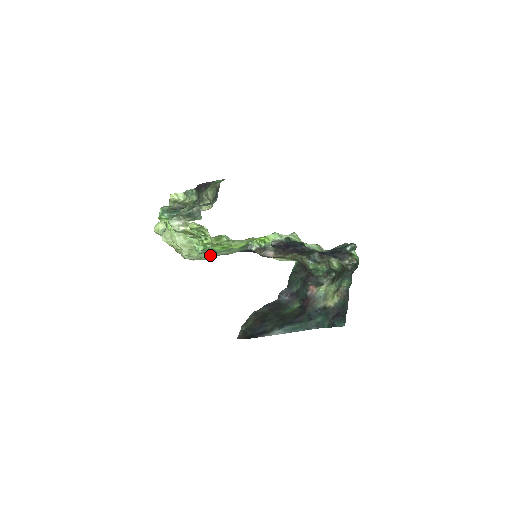
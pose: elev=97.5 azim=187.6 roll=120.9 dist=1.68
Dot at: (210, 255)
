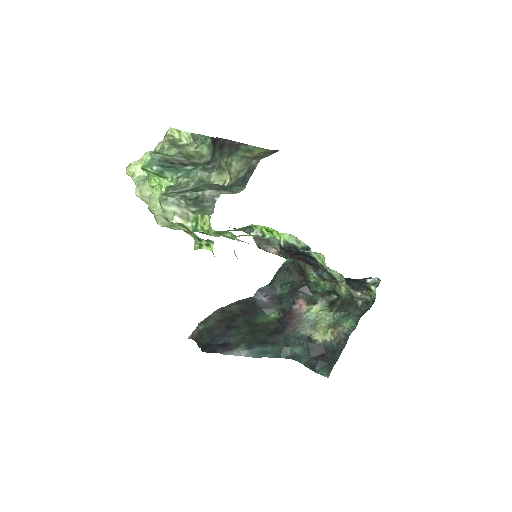
Dot at: occluded
